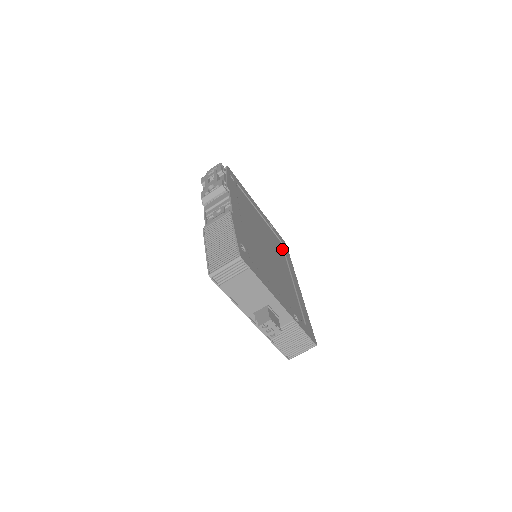
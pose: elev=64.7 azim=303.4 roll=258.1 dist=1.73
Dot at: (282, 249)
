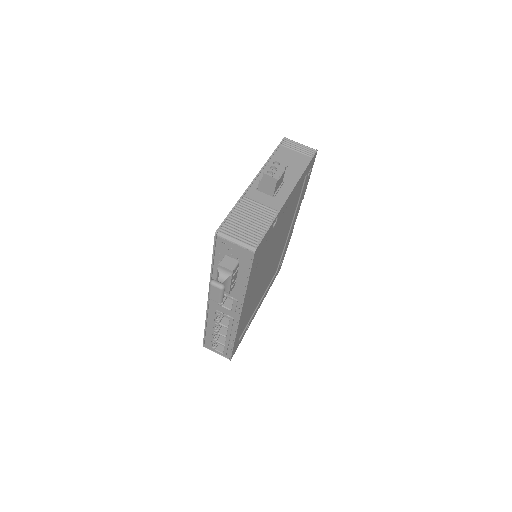
Dot at: (241, 330)
